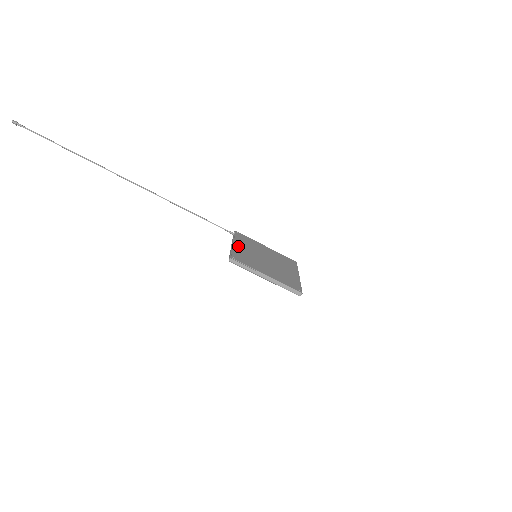
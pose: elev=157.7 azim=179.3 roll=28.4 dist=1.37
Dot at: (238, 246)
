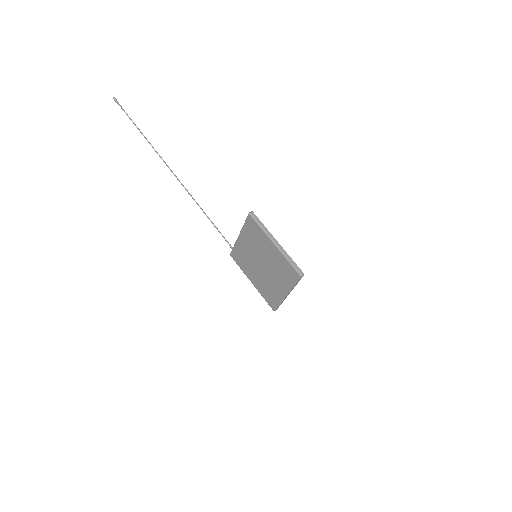
Dot at: occluded
